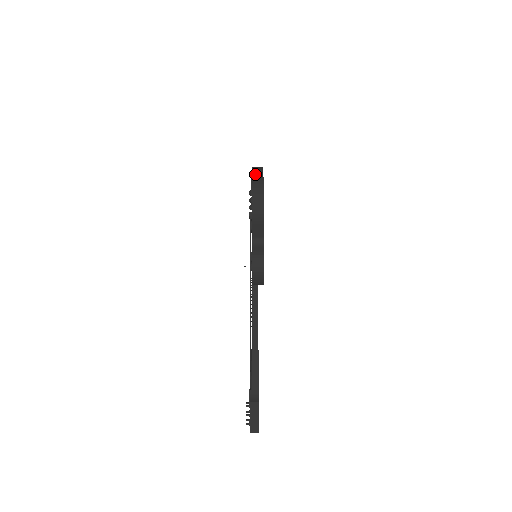
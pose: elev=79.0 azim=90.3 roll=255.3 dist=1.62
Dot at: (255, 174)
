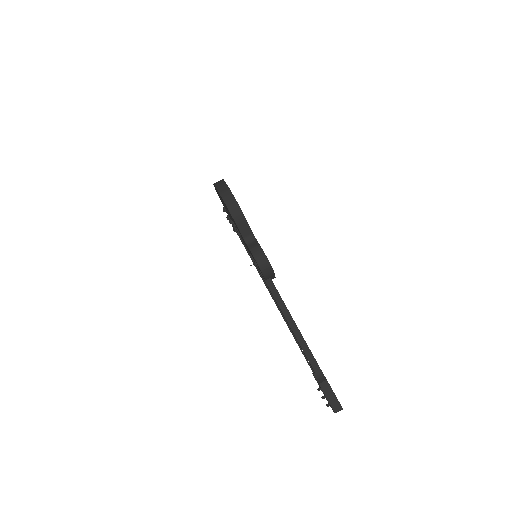
Dot at: (218, 185)
